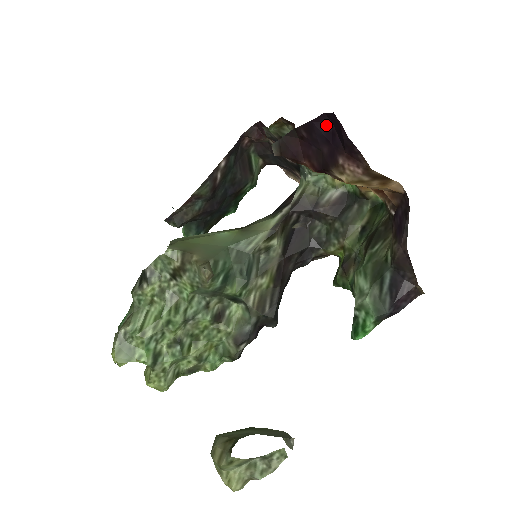
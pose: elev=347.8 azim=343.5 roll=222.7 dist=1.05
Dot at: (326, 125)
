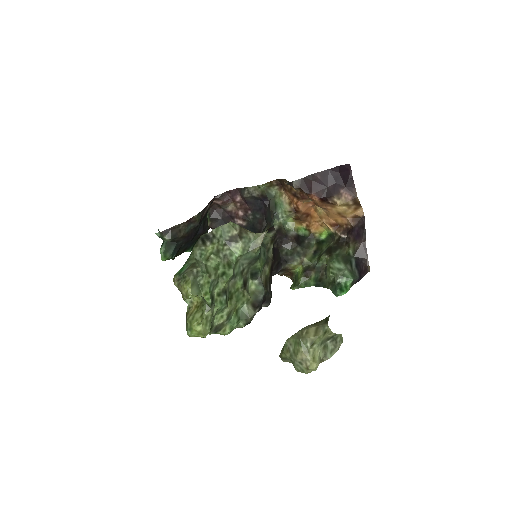
Dot at: (336, 173)
